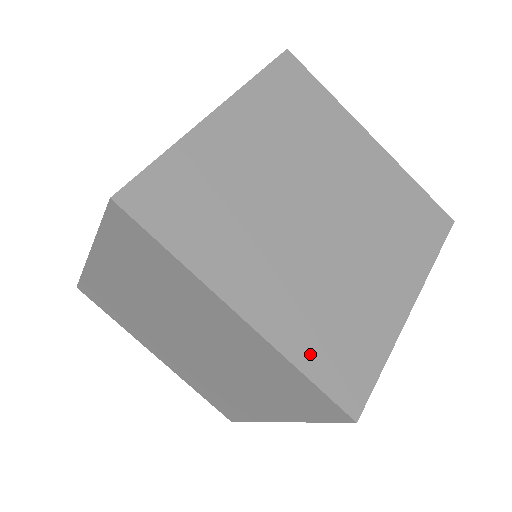
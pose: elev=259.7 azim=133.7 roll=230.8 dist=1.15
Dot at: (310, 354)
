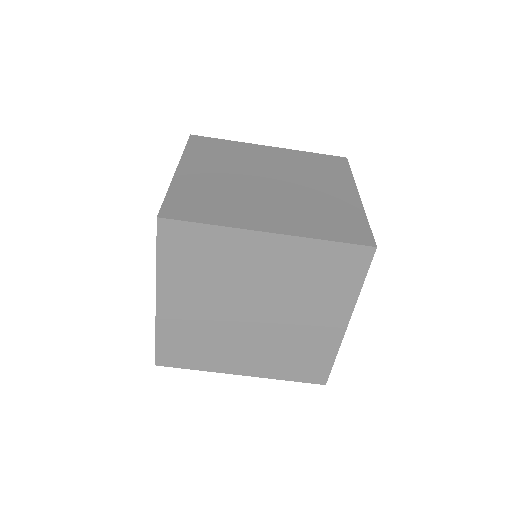
Dot at: (322, 232)
